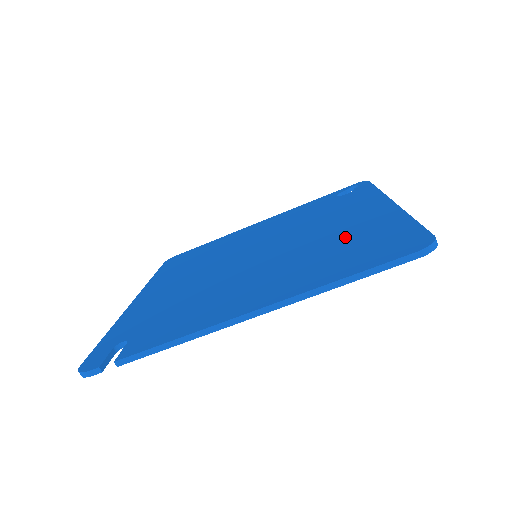
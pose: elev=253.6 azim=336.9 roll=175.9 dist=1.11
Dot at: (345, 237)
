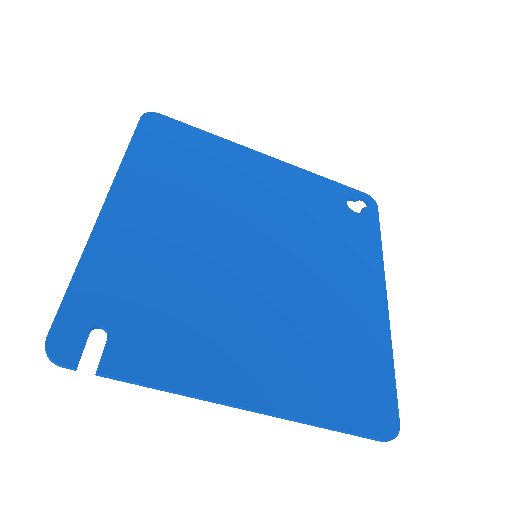
Dot at: (341, 333)
